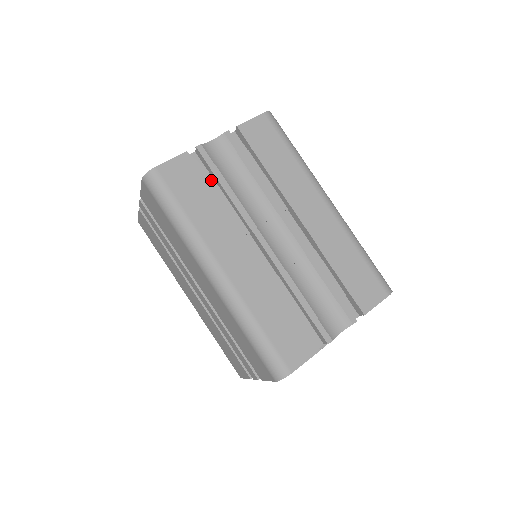
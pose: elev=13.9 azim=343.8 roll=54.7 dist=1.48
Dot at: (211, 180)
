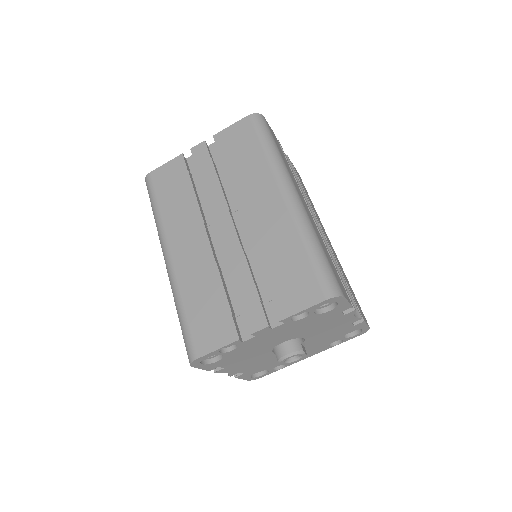
Dot at: occluded
